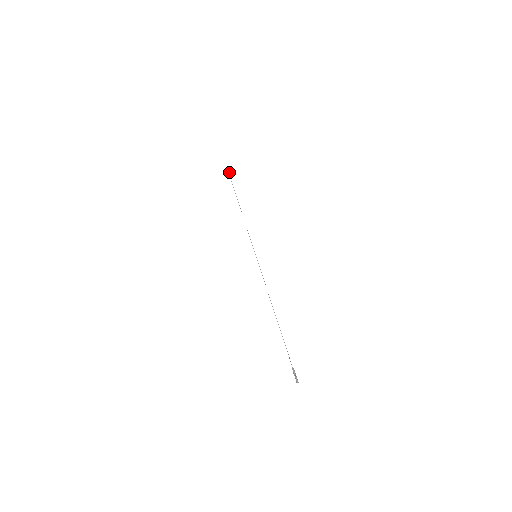
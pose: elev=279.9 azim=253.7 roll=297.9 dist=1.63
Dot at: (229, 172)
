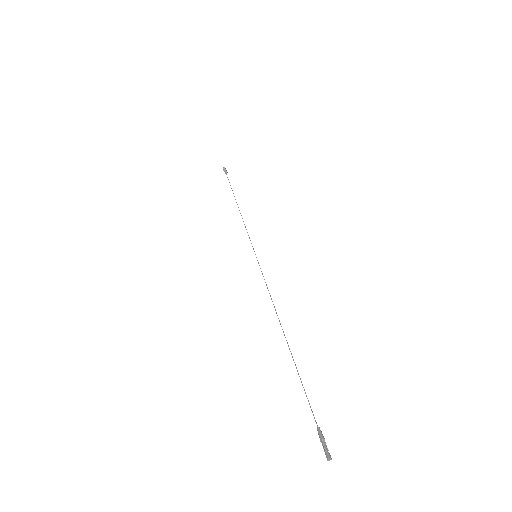
Dot at: (224, 169)
